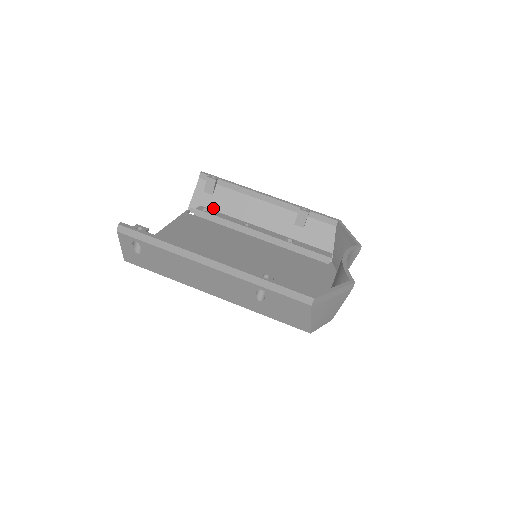
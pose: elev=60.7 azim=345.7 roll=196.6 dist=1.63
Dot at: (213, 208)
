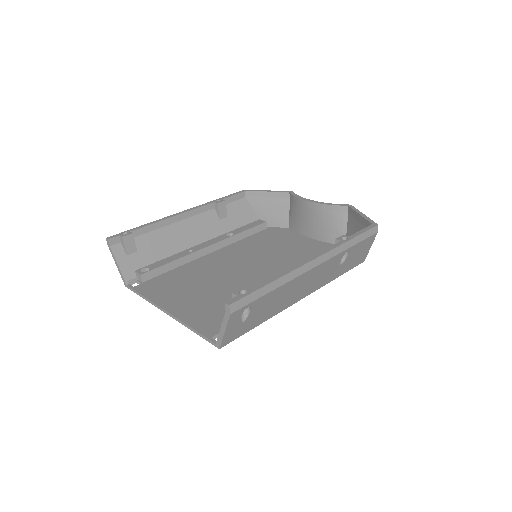
Dot at: (148, 263)
